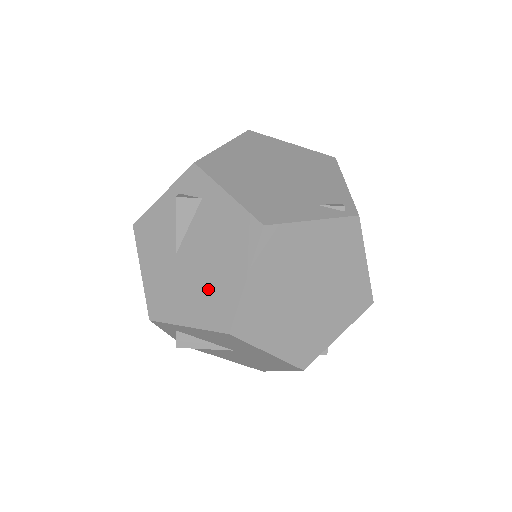
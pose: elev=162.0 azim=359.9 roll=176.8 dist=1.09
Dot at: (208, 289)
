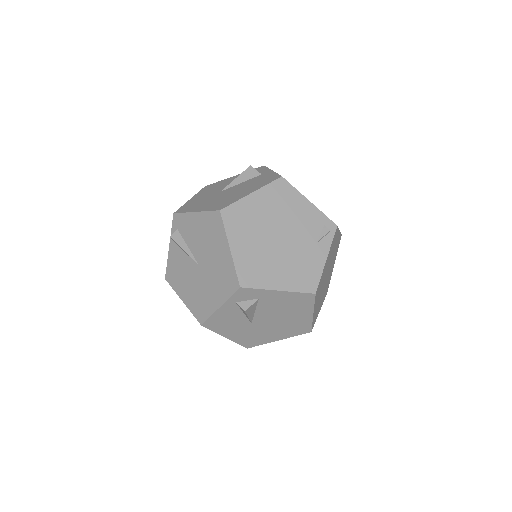
Dot at: (287, 325)
